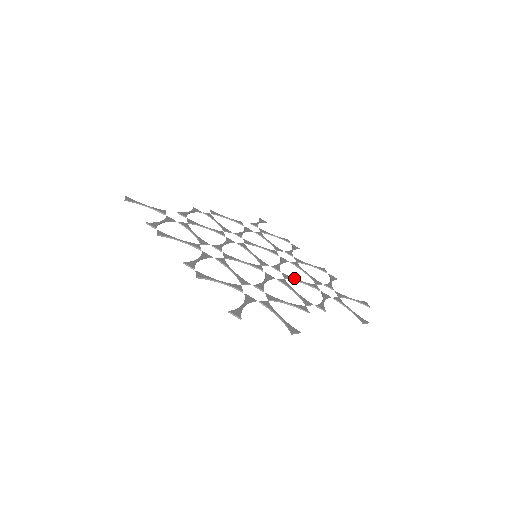
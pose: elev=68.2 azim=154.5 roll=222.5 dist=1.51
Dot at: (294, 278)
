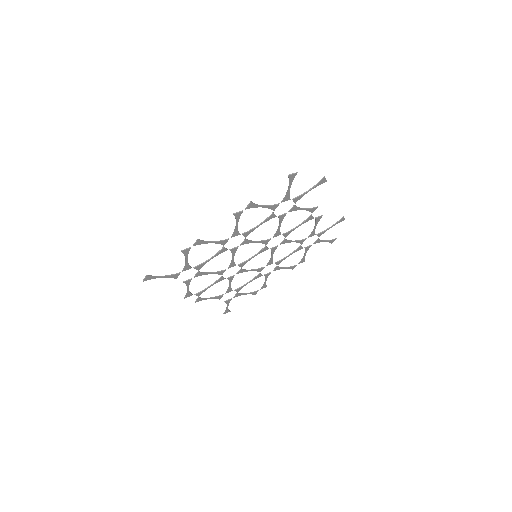
Dot at: (288, 242)
